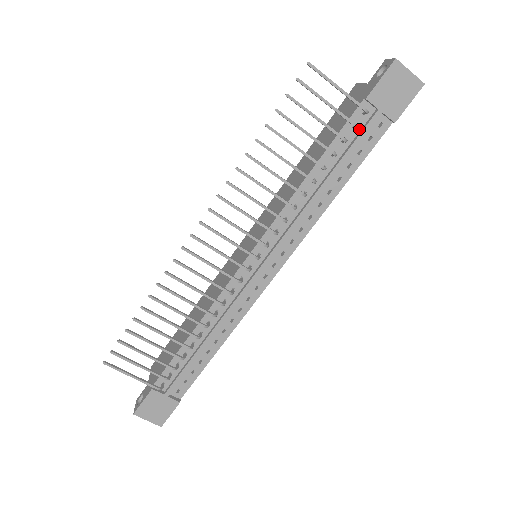
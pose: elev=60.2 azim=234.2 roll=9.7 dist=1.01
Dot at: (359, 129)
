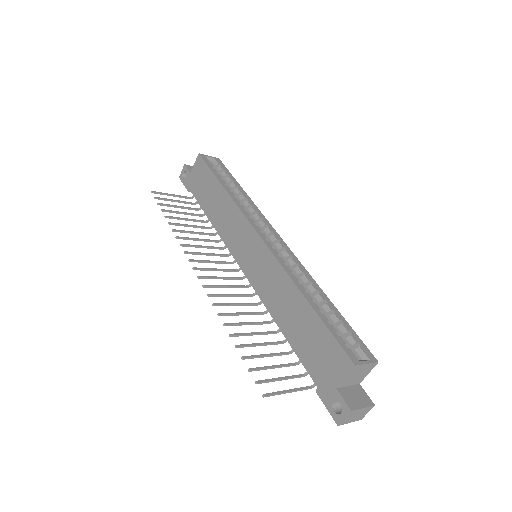
Dot at: occluded
